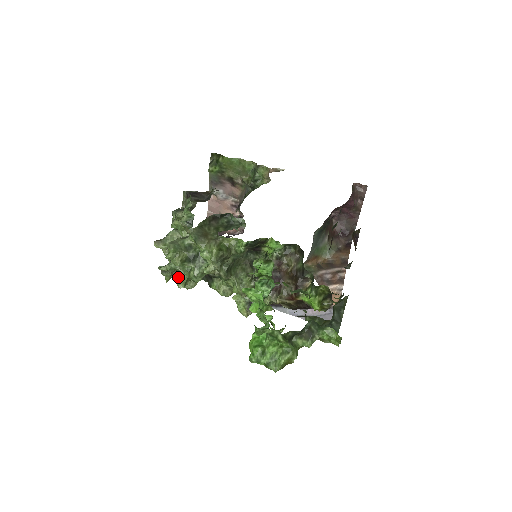
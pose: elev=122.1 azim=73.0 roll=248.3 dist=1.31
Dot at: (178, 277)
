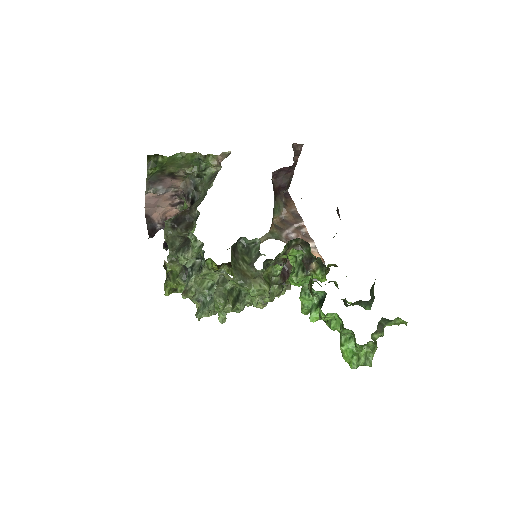
Dot at: occluded
